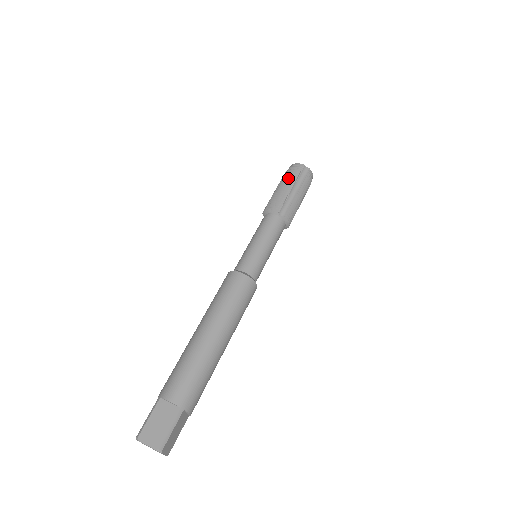
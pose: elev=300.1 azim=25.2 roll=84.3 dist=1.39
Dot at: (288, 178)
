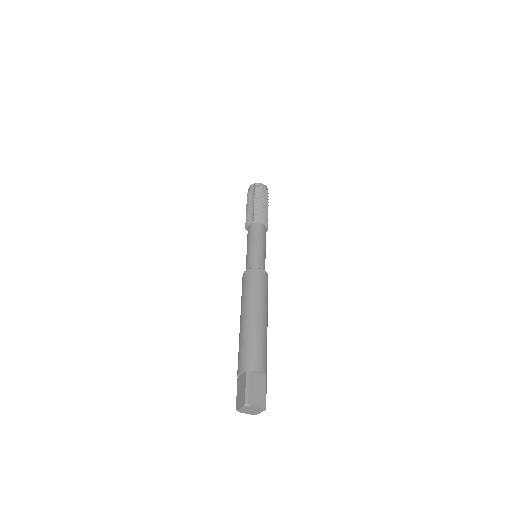
Dot at: occluded
